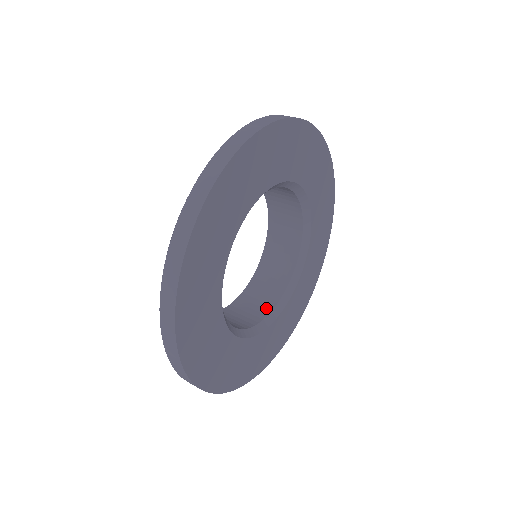
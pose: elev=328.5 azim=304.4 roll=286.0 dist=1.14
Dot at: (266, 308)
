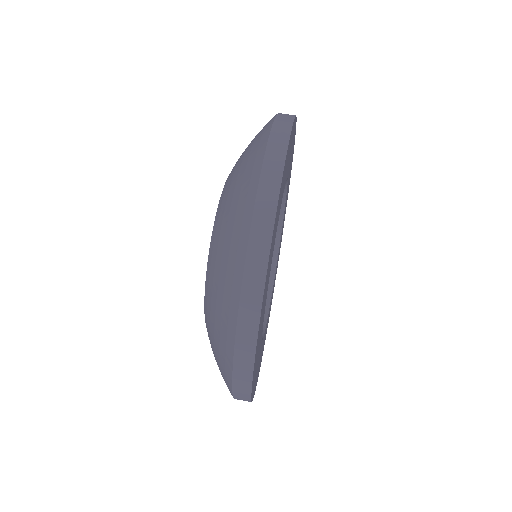
Dot at: occluded
